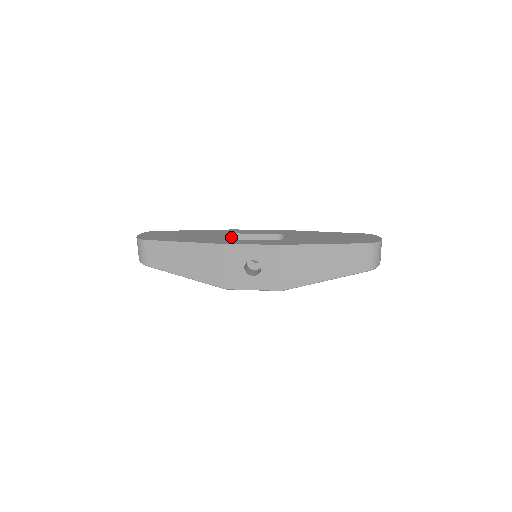
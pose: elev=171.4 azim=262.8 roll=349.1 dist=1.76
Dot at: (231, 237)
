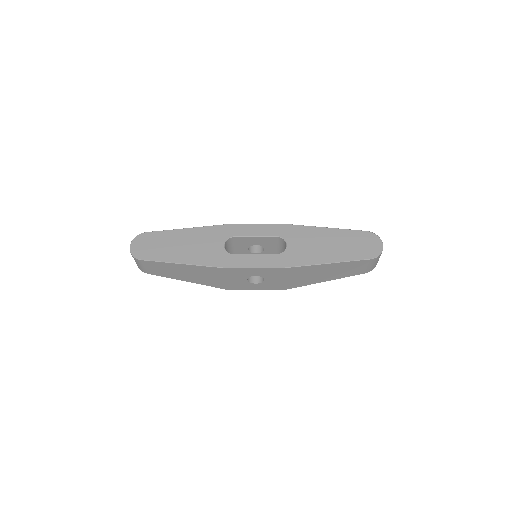
Dot at: (229, 240)
